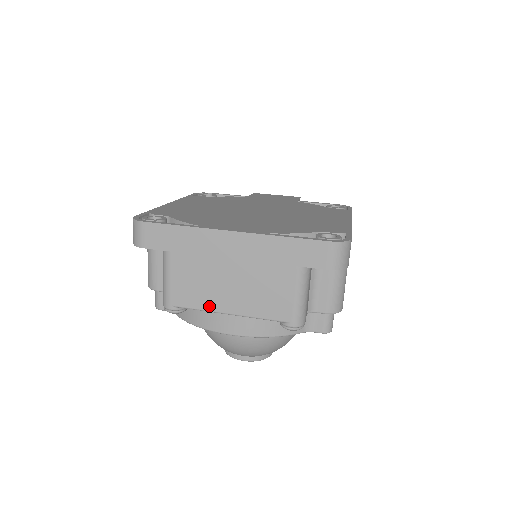
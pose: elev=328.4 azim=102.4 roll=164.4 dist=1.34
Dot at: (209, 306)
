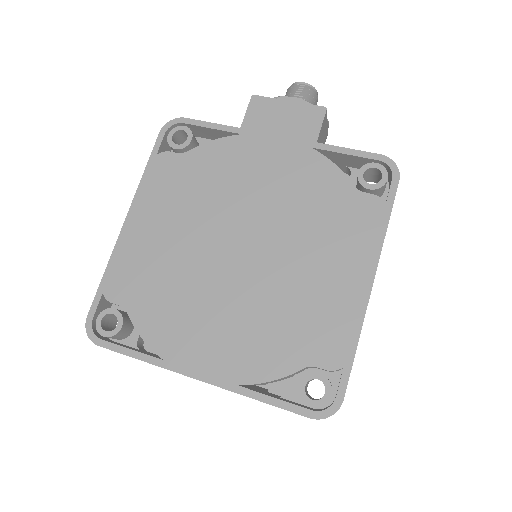
Dot at: occluded
